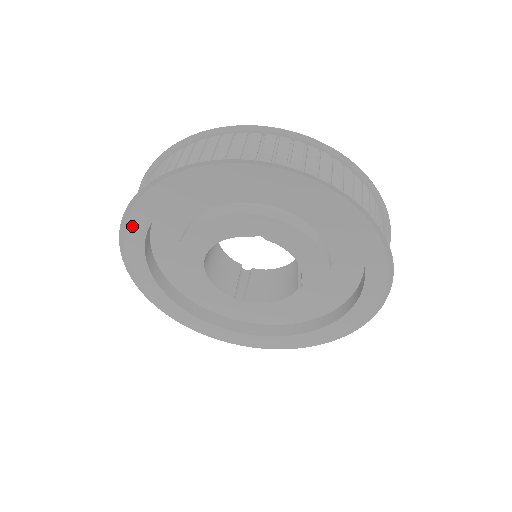
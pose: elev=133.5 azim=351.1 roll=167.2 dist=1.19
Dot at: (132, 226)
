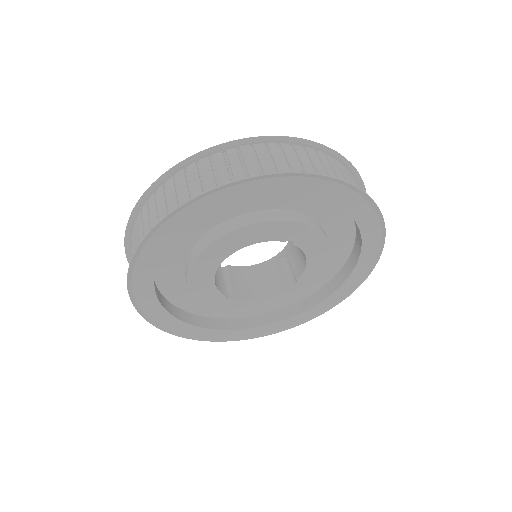
Dot at: (171, 225)
